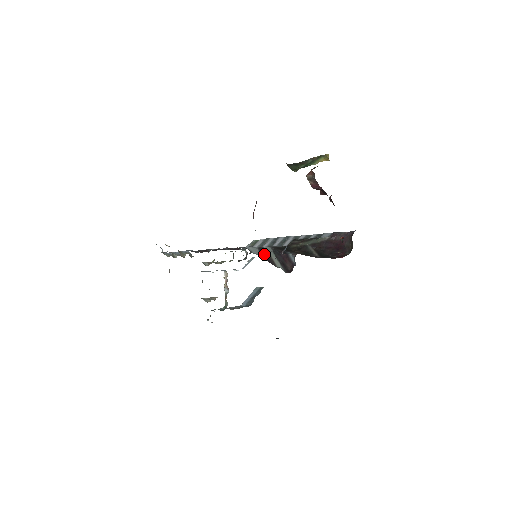
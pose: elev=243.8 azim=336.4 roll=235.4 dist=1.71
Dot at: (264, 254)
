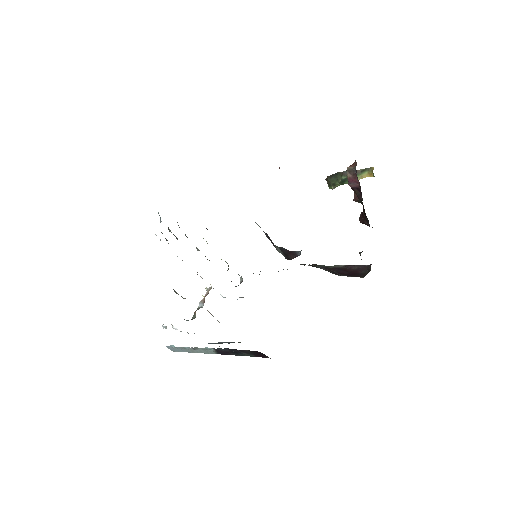
Dot at: (269, 238)
